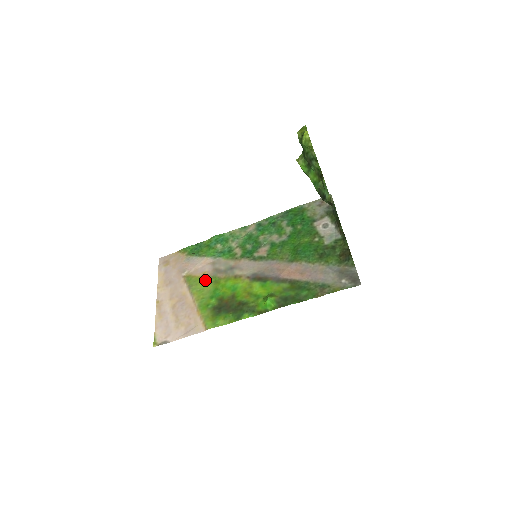
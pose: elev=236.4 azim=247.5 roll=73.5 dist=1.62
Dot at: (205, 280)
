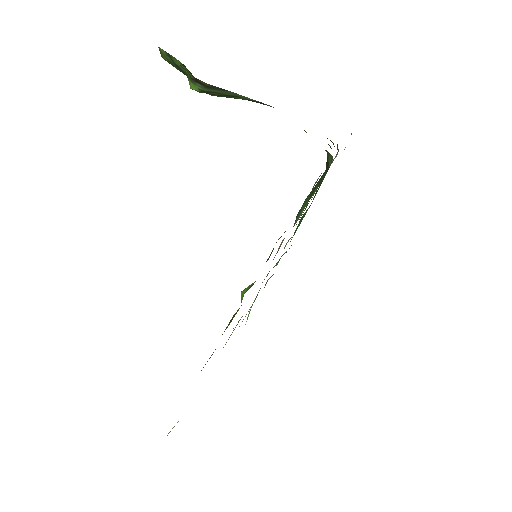
Dot at: (233, 330)
